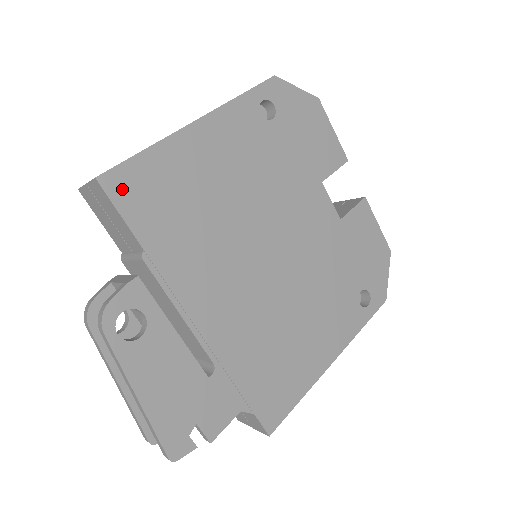
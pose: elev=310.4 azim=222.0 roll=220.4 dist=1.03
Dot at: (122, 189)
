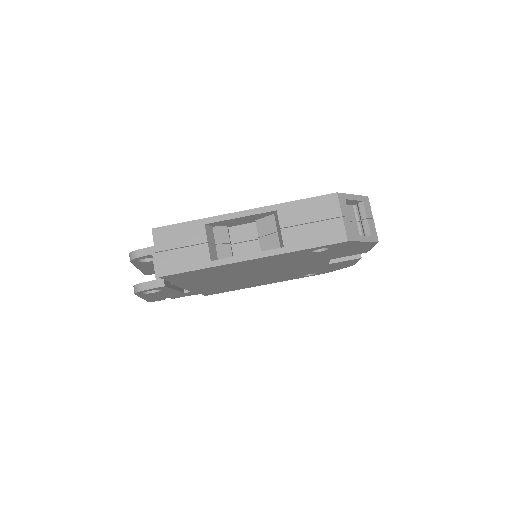
Dot at: (174, 277)
